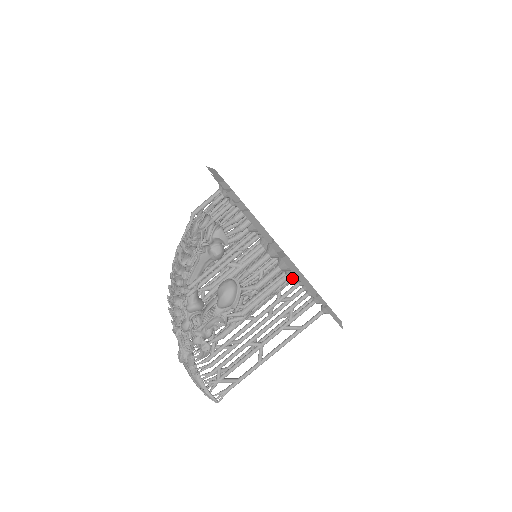
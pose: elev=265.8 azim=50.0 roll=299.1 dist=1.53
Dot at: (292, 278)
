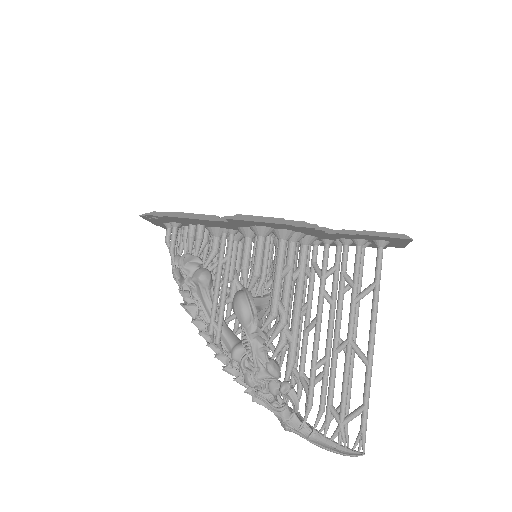
Dot at: (284, 236)
